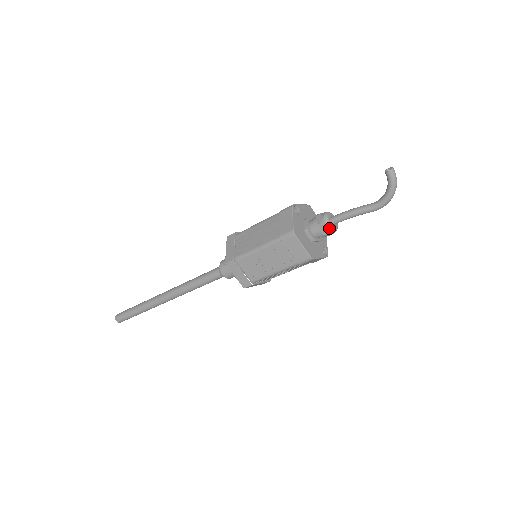
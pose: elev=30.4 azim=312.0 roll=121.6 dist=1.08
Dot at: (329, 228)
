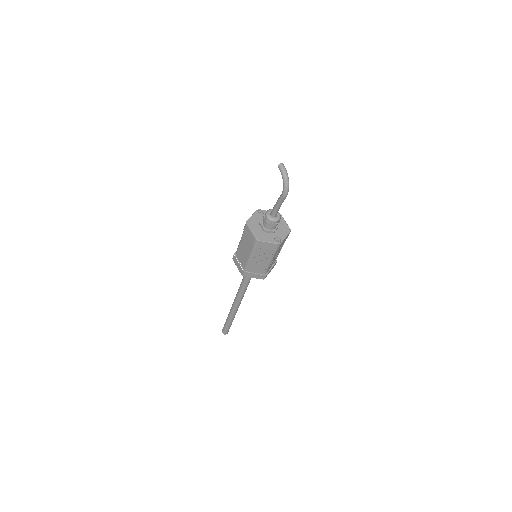
Dot at: (267, 218)
